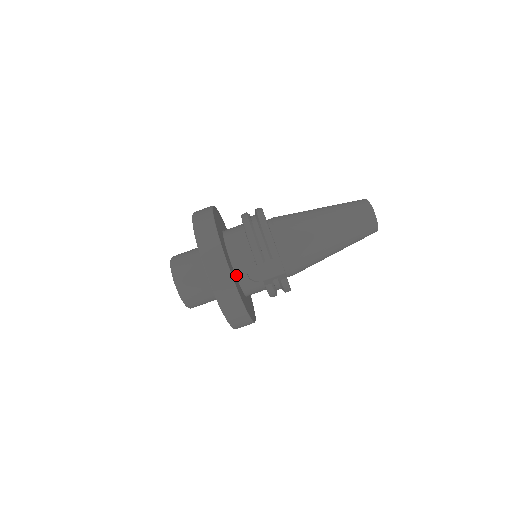
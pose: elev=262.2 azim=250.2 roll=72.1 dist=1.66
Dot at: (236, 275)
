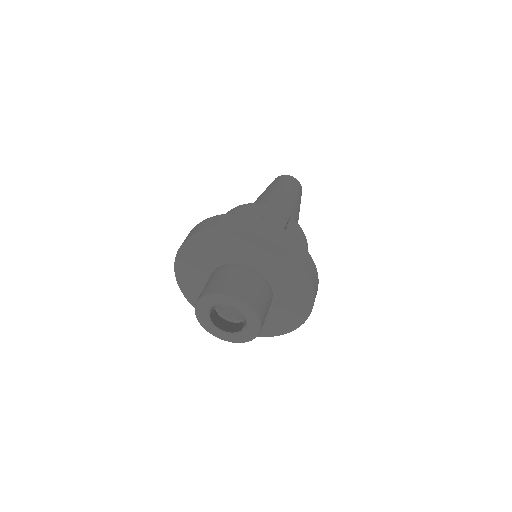
Dot at: occluded
